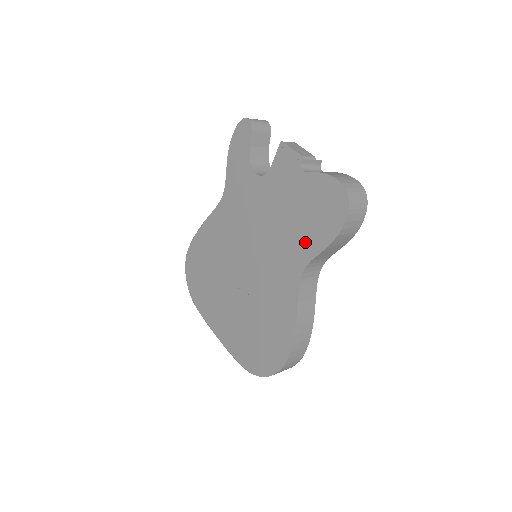
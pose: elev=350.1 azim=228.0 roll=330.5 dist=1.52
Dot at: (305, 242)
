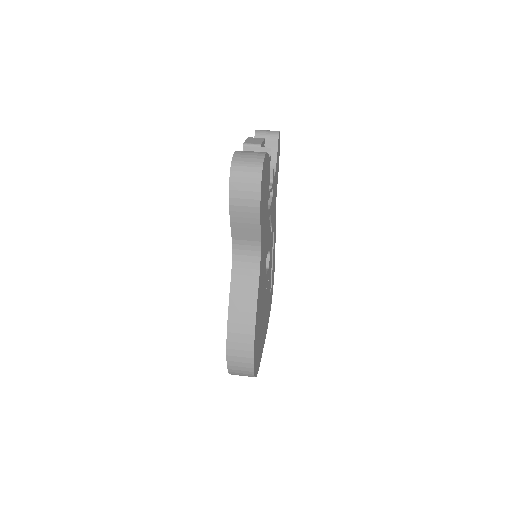
Dot at: occluded
